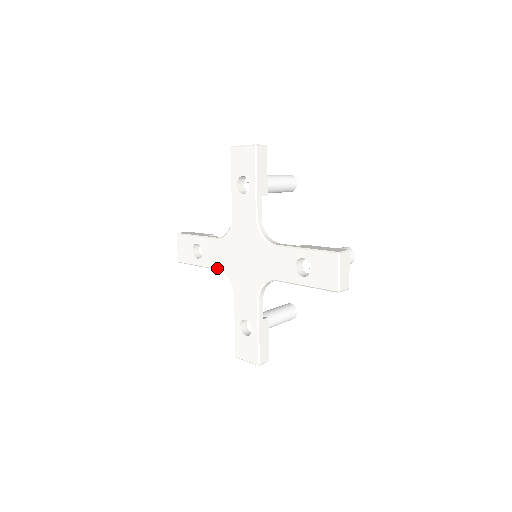
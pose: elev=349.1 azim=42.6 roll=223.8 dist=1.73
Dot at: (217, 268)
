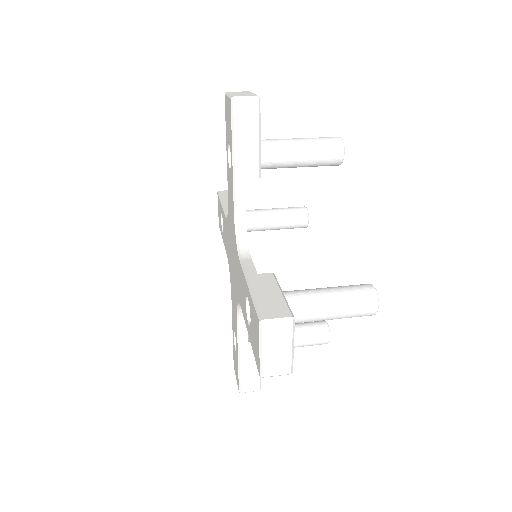
Dot at: occluded
